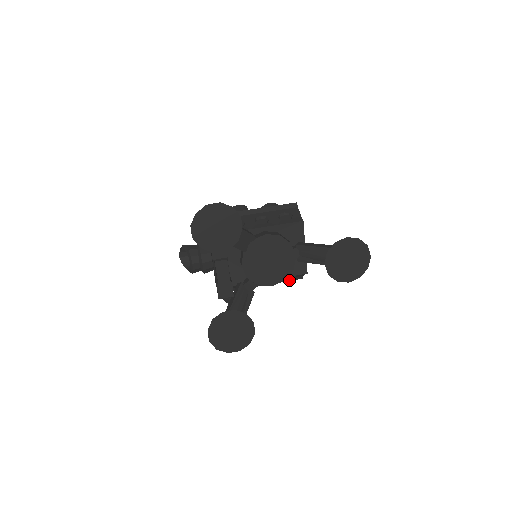
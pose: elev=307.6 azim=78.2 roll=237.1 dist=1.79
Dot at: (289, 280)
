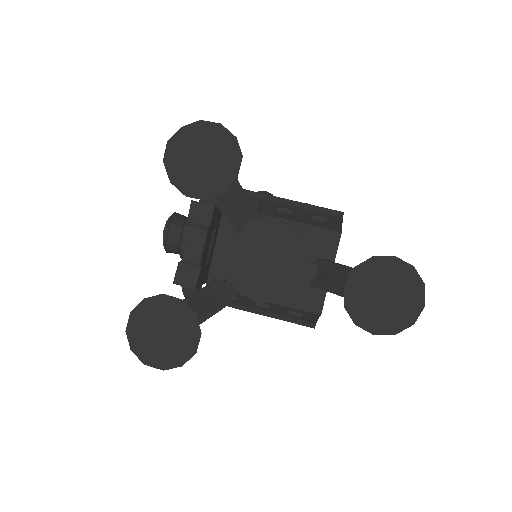
Dot at: (294, 322)
